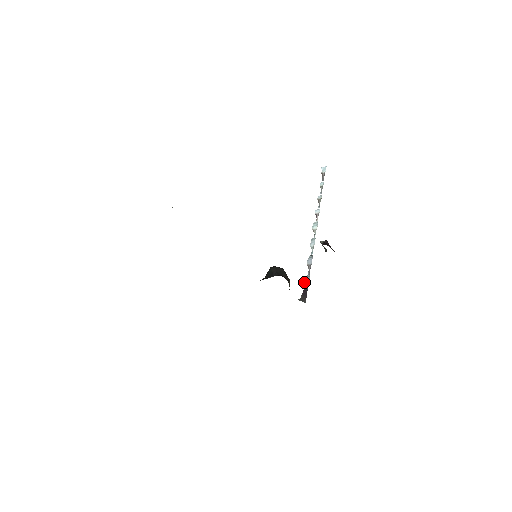
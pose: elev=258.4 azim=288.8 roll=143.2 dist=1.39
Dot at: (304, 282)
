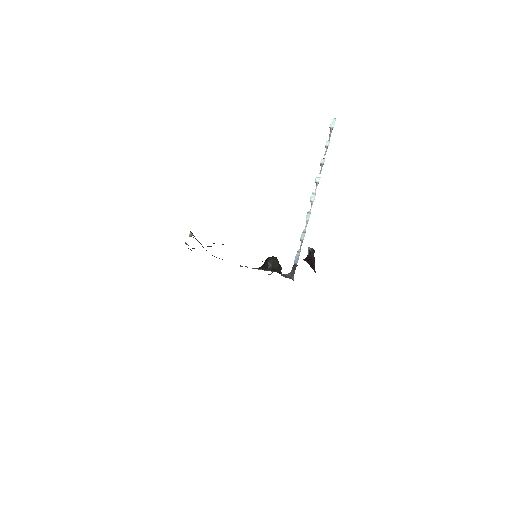
Dot at: (295, 257)
